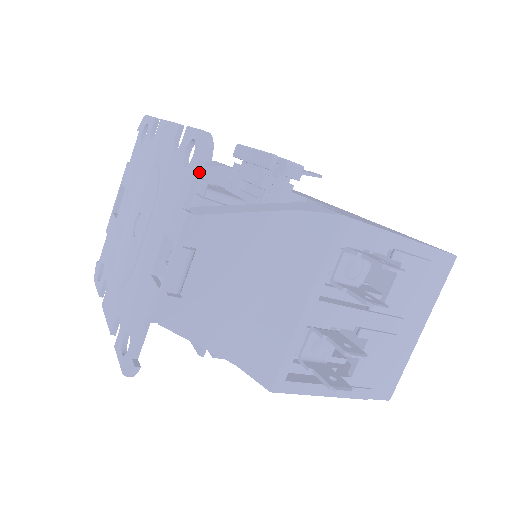
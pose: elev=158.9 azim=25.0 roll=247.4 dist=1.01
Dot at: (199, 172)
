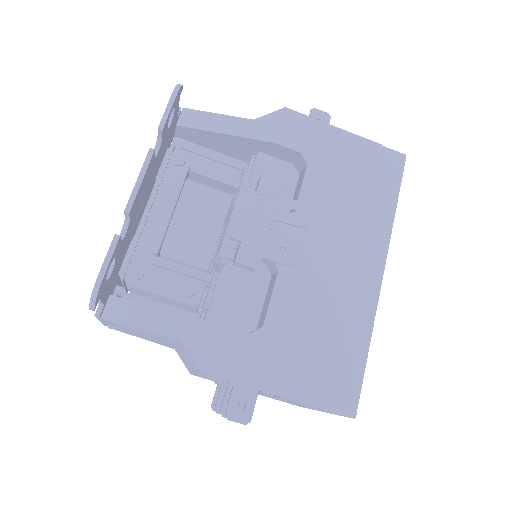
Dot at: occluded
